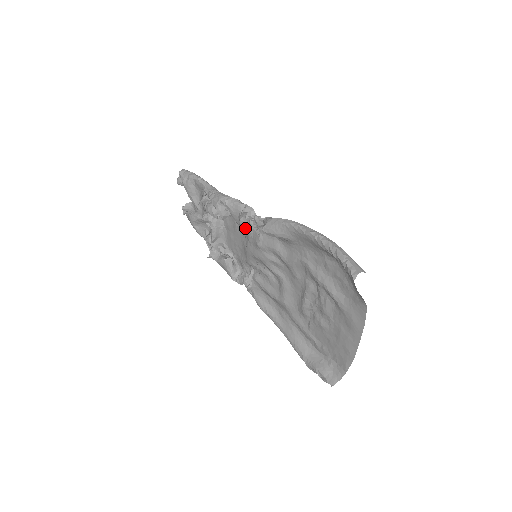
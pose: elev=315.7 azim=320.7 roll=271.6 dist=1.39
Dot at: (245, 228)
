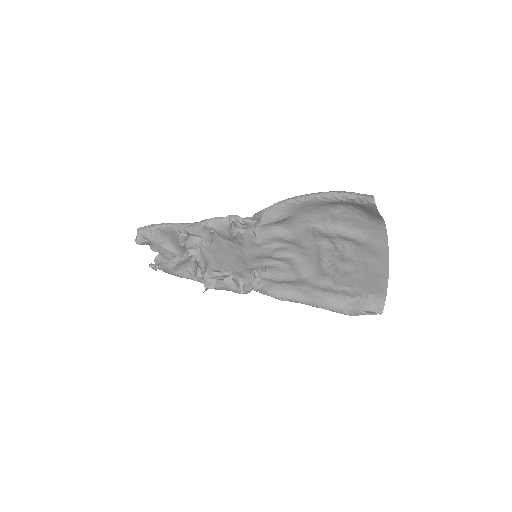
Dot at: (236, 237)
